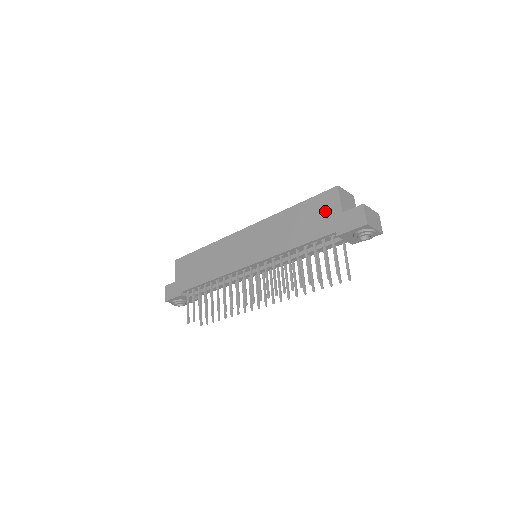
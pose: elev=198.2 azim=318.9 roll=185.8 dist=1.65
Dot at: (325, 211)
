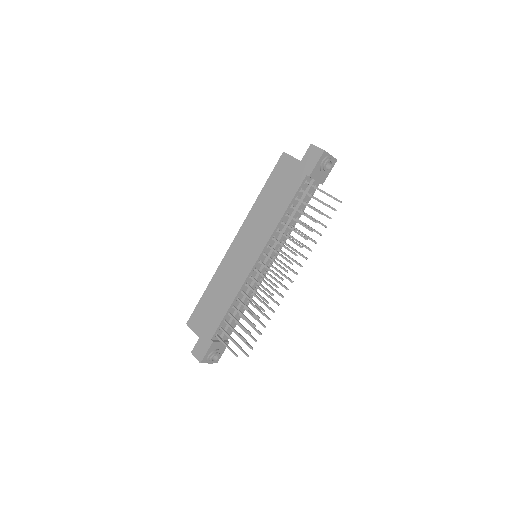
Dot at: (287, 172)
